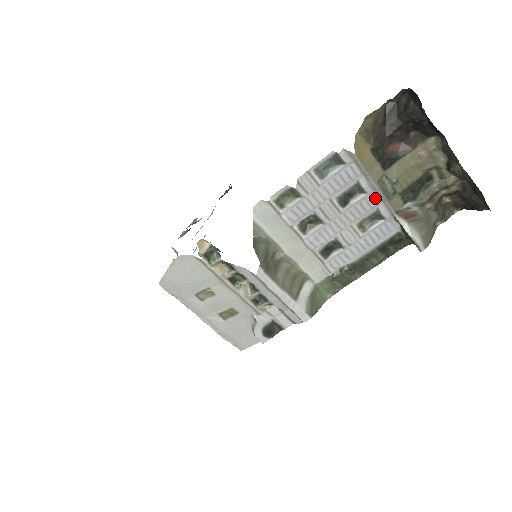
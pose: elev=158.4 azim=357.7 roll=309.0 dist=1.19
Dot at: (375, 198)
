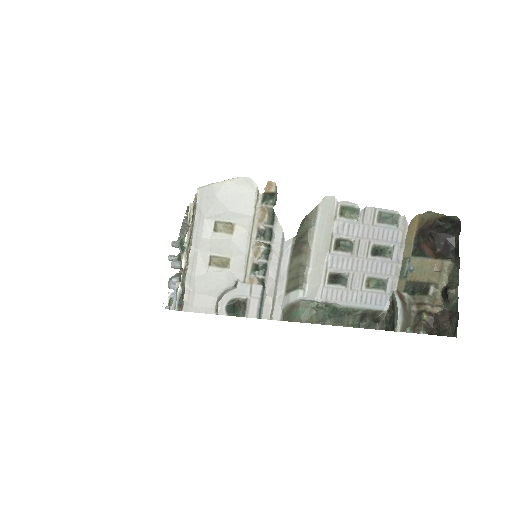
Dot at: (392, 269)
